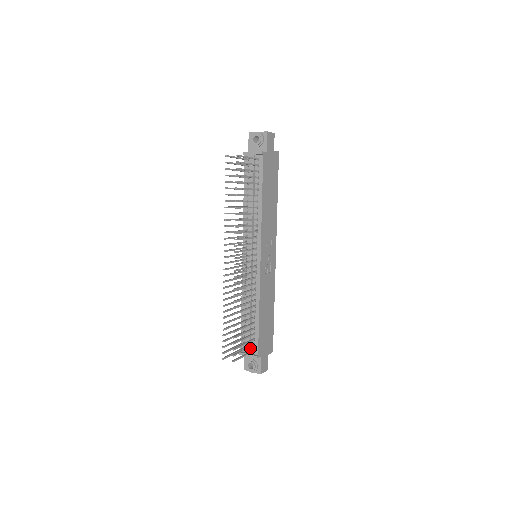
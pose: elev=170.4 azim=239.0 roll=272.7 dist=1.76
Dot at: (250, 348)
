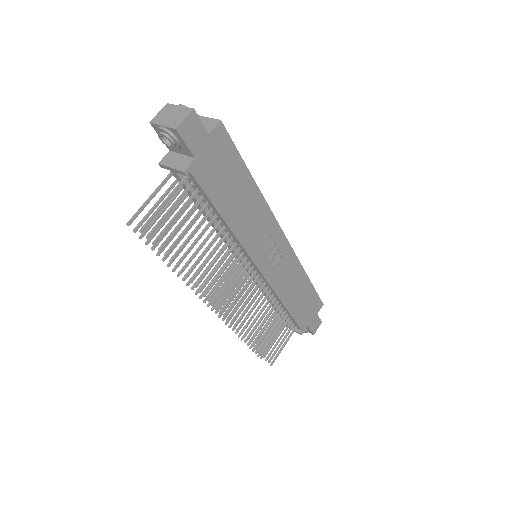
Dot at: (291, 325)
